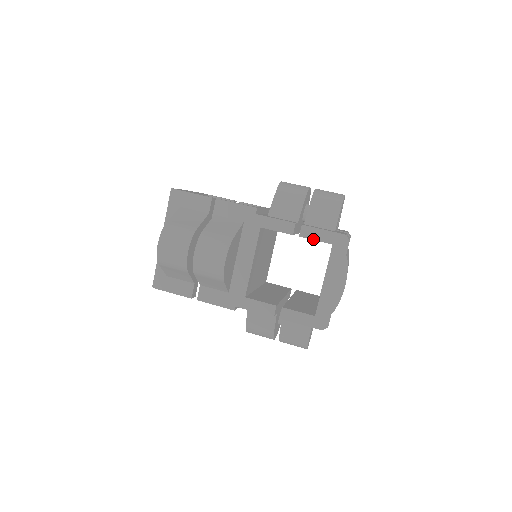
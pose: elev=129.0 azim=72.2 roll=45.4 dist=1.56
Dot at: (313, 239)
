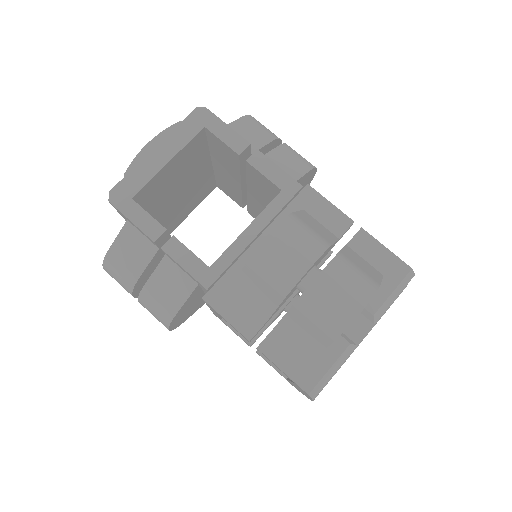
Dot at: occluded
